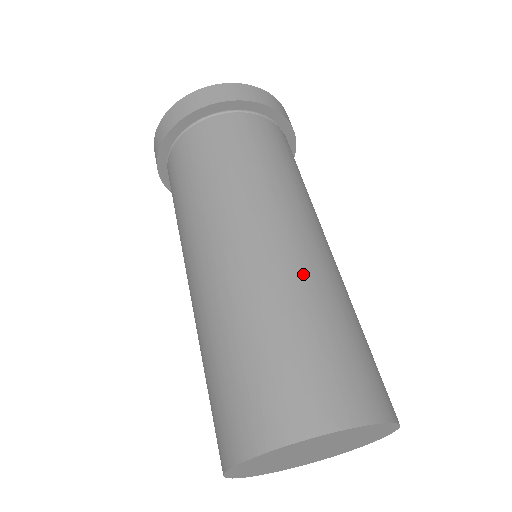
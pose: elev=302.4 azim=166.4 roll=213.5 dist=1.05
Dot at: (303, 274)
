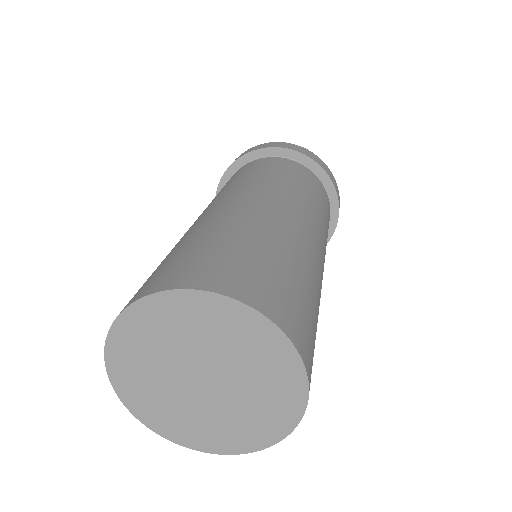
Dot at: (221, 217)
